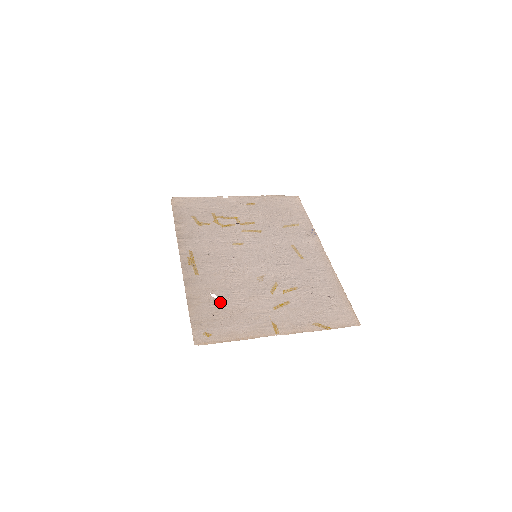
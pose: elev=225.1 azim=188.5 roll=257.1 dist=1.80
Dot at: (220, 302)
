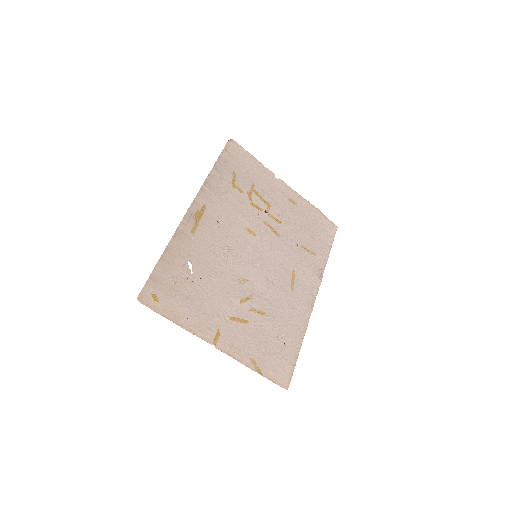
Dot at: (191, 276)
